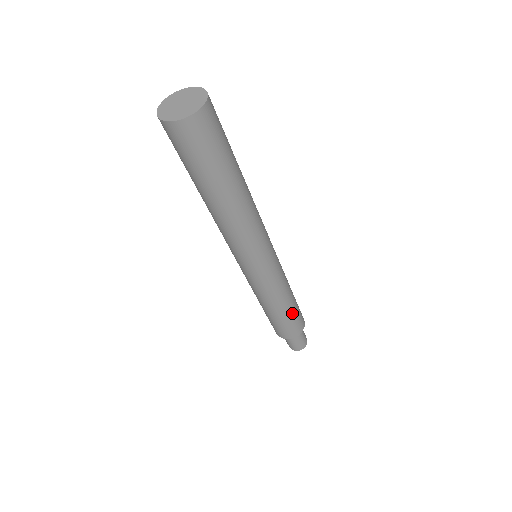
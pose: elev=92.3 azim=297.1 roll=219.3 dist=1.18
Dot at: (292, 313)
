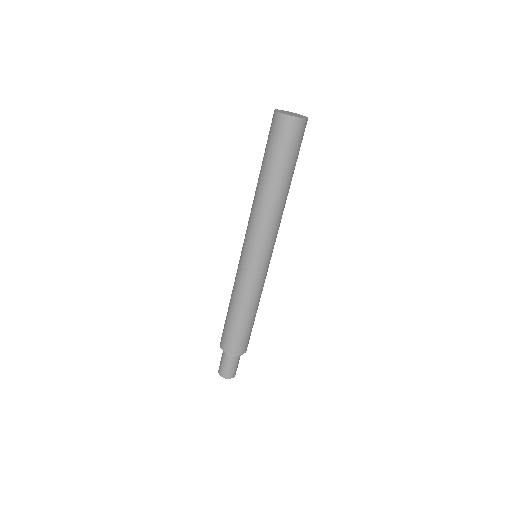
Dot at: (246, 327)
